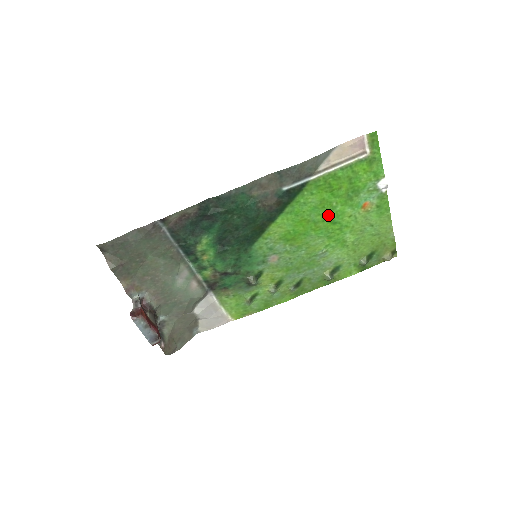
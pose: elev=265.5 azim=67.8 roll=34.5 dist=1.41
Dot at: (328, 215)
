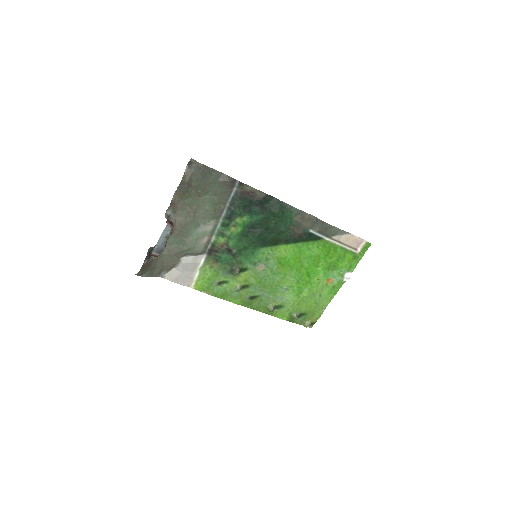
Dot at: (311, 268)
